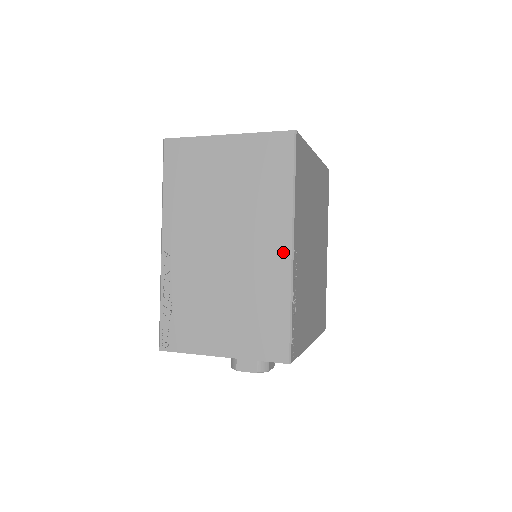
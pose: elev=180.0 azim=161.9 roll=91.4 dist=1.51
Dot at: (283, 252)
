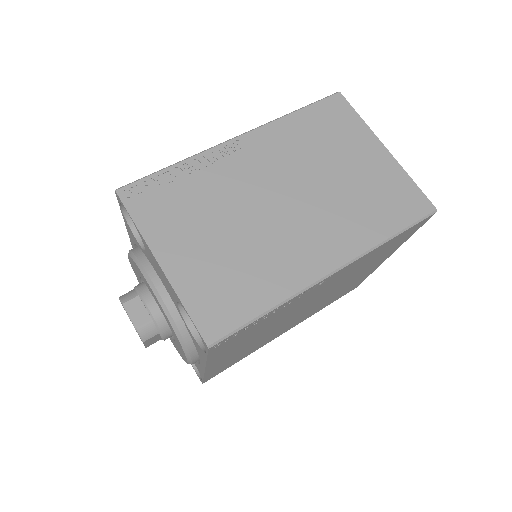
Dot at: (323, 265)
